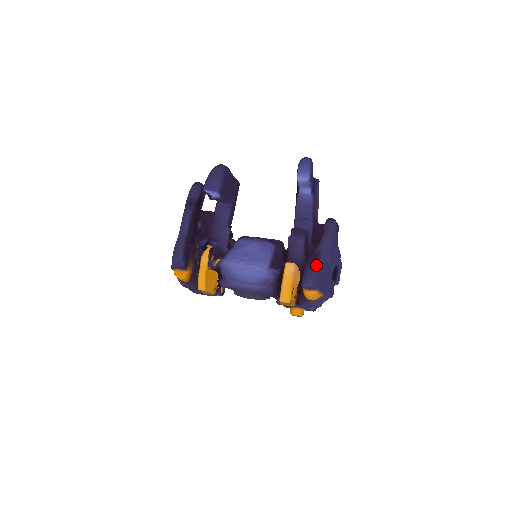
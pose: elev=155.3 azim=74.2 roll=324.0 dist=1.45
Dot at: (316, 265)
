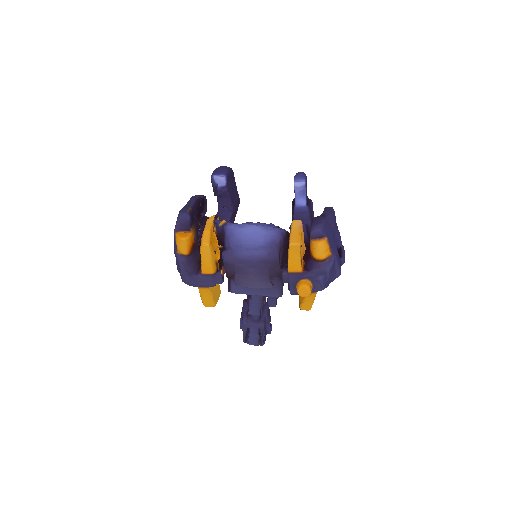
Dot at: (323, 217)
